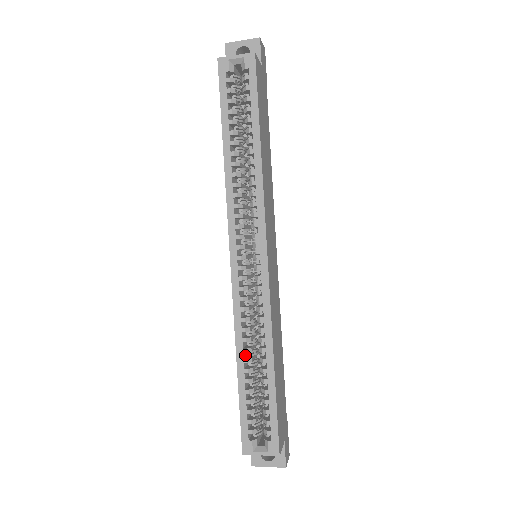
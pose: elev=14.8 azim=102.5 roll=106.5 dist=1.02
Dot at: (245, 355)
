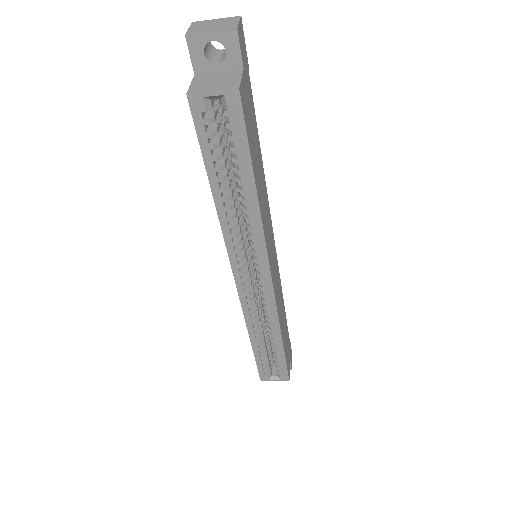
Dot at: occluded
